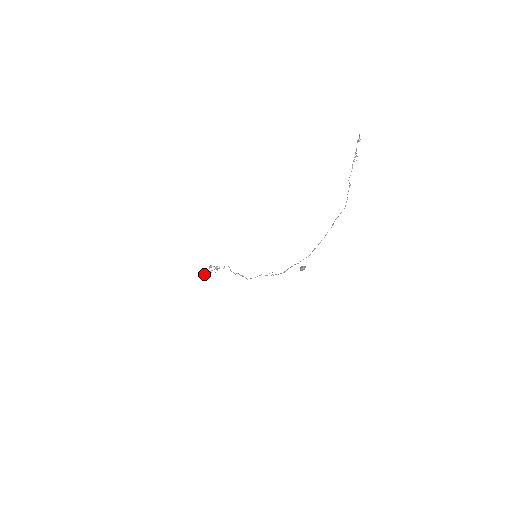
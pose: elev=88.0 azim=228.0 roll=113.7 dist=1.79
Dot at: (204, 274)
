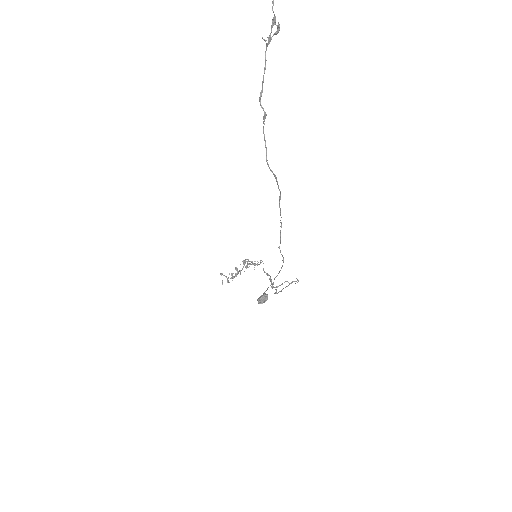
Dot at: (225, 276)
